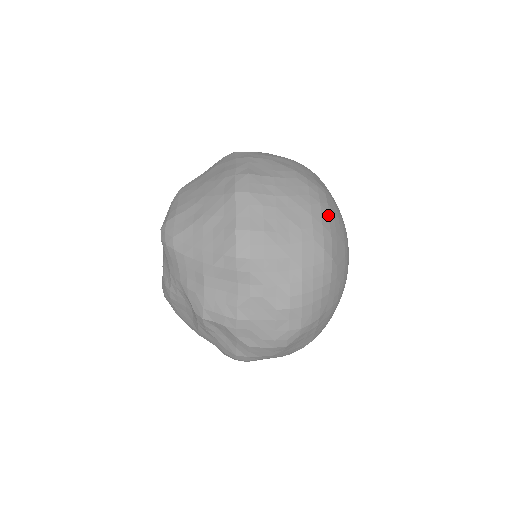
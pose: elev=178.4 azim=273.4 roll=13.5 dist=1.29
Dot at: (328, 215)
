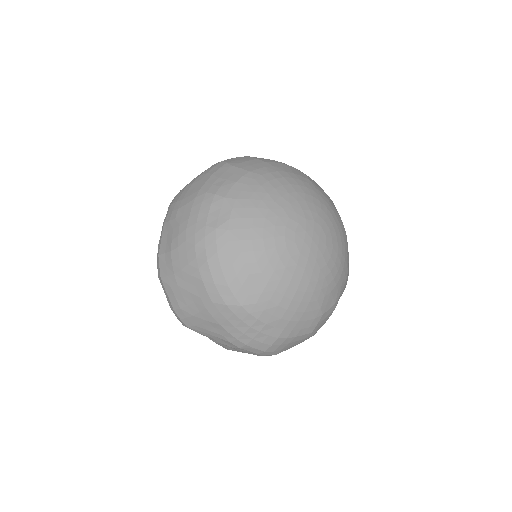
Dot at: (220, 266)
